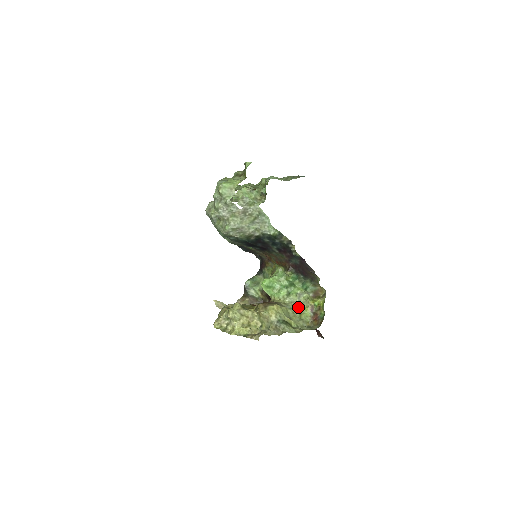
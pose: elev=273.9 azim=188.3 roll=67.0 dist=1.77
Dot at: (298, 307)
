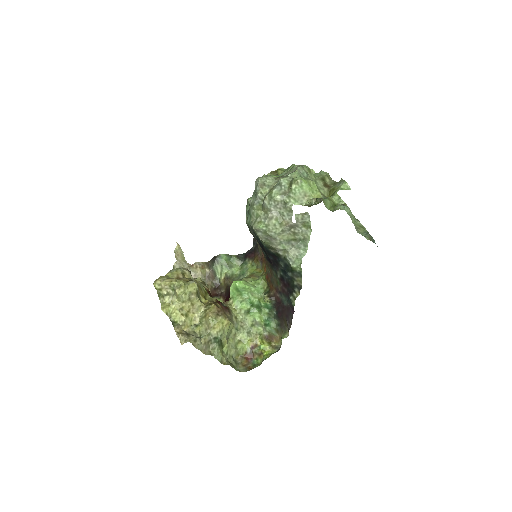
Dot at: (244, 333)
